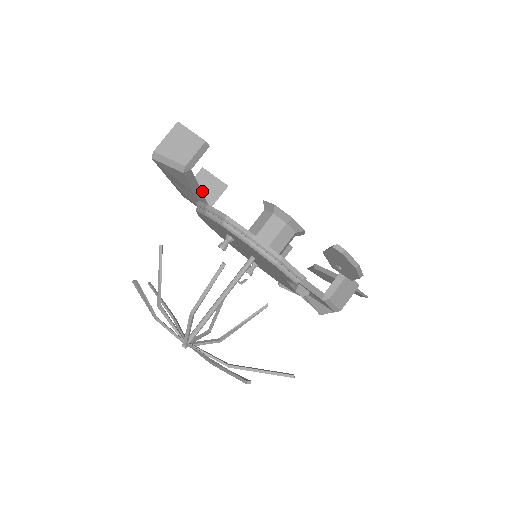
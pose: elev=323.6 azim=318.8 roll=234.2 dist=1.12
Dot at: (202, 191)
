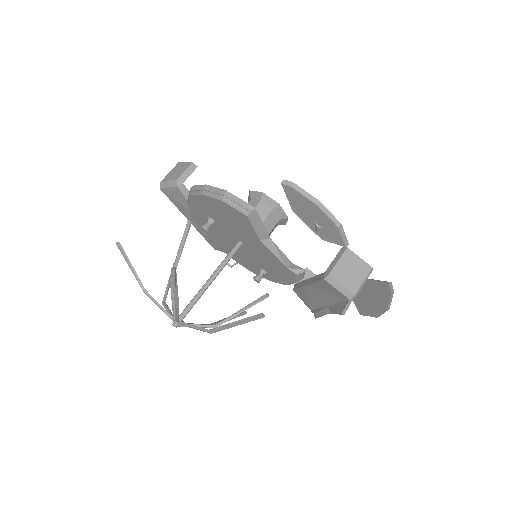
Dot at: occluded
